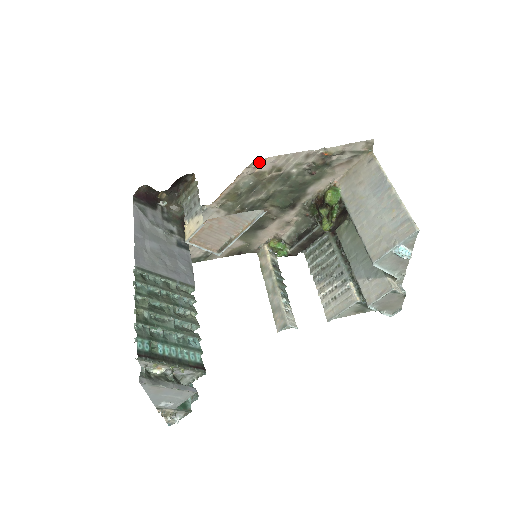
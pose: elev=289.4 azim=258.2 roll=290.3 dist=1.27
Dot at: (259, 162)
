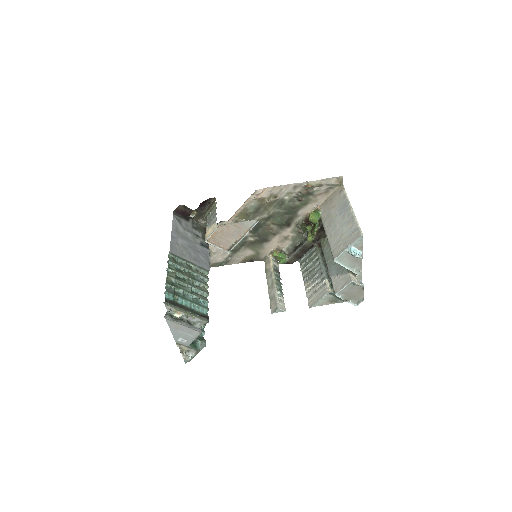
Dot at: (260, 191)
